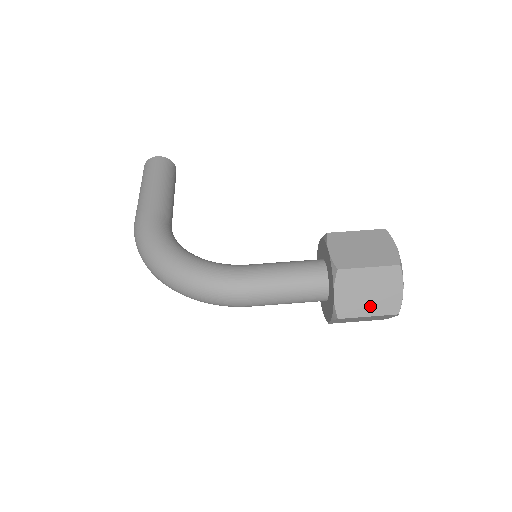
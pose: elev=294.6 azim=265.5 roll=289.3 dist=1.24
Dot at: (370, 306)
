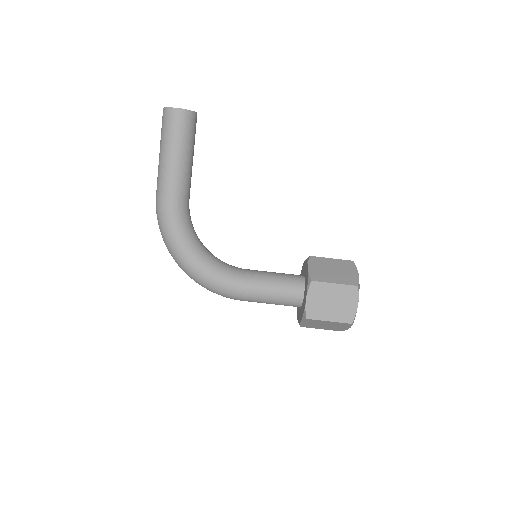
Dot at: (324, 328)
